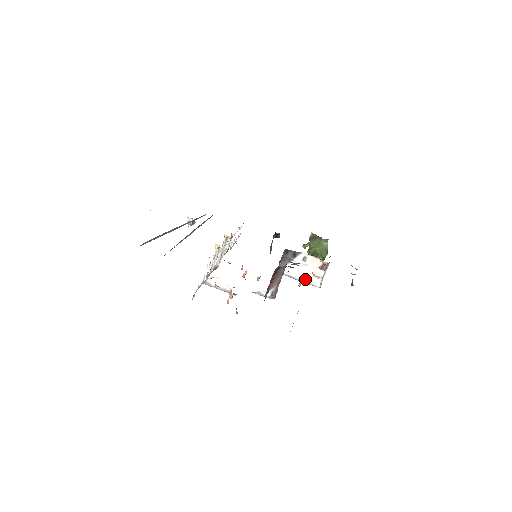
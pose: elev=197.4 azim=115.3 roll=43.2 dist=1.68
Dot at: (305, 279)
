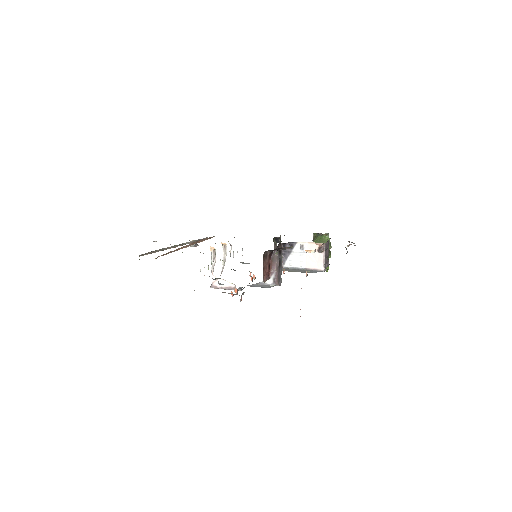
Dot at: (308, 266)
